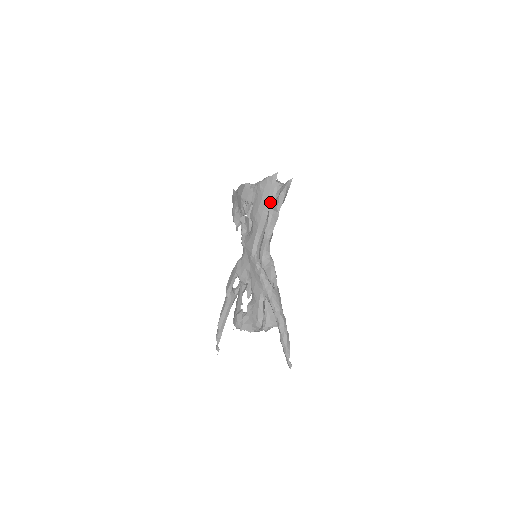
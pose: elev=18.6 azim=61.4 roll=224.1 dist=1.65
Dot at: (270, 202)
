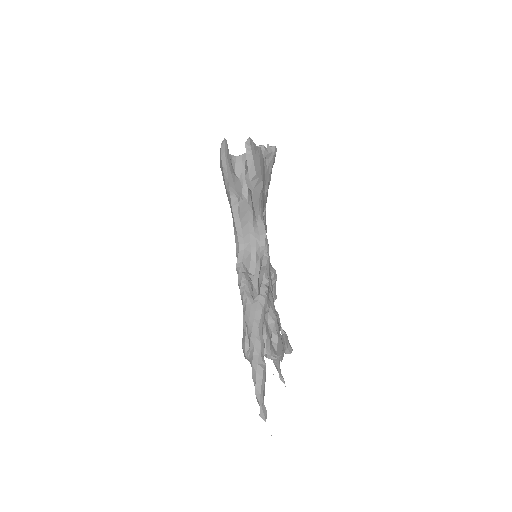
Dot at: (228, 181)
